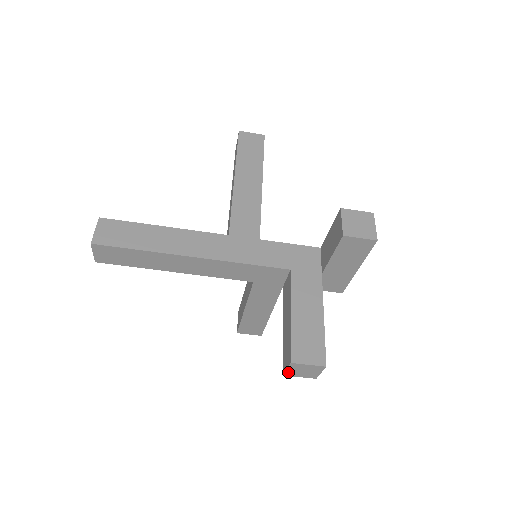
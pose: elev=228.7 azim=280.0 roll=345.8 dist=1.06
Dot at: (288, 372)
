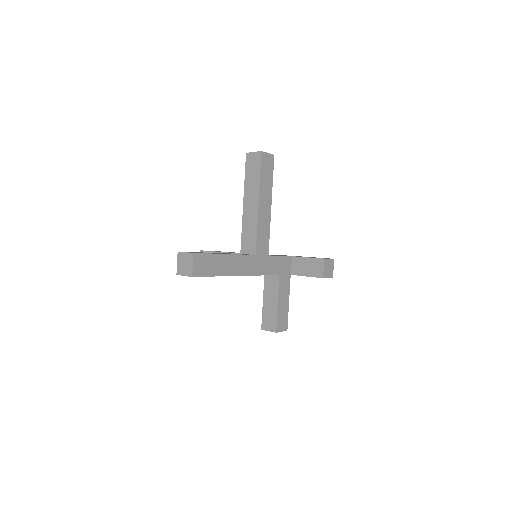
Dot at: (266, 330)
